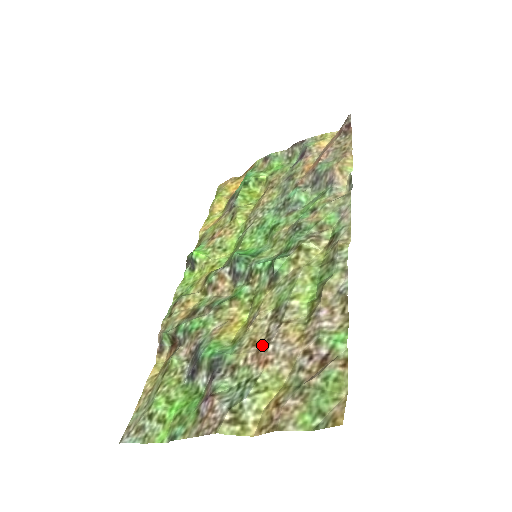
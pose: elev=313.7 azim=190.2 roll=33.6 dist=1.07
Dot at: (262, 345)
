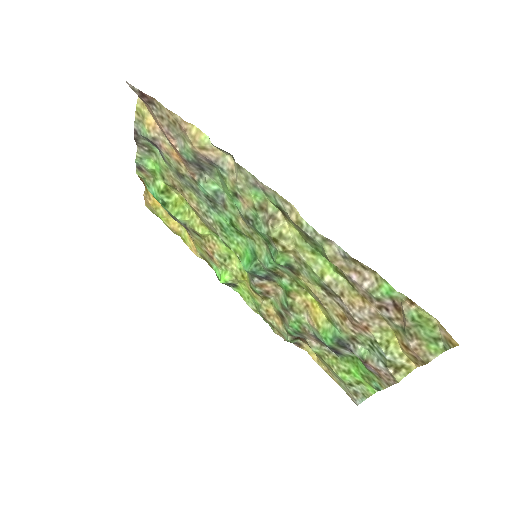
Dot at: (349, 319)
